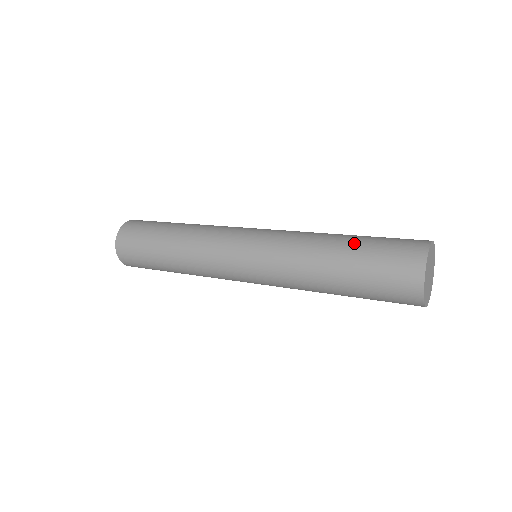
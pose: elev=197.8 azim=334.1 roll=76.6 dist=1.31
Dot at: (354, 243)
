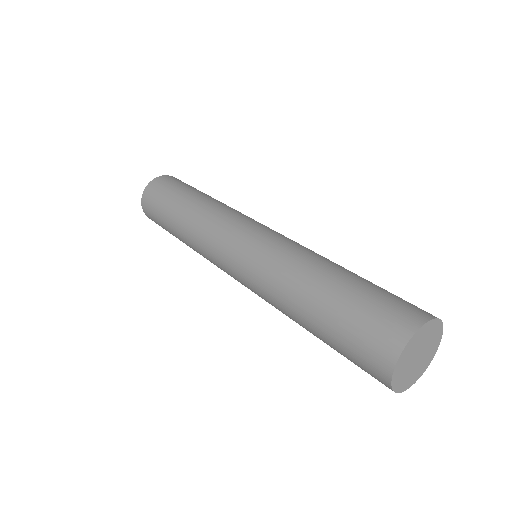
Dot at: (331, 297)
